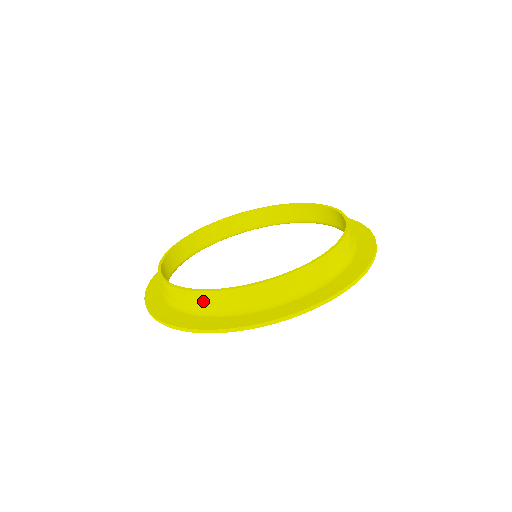
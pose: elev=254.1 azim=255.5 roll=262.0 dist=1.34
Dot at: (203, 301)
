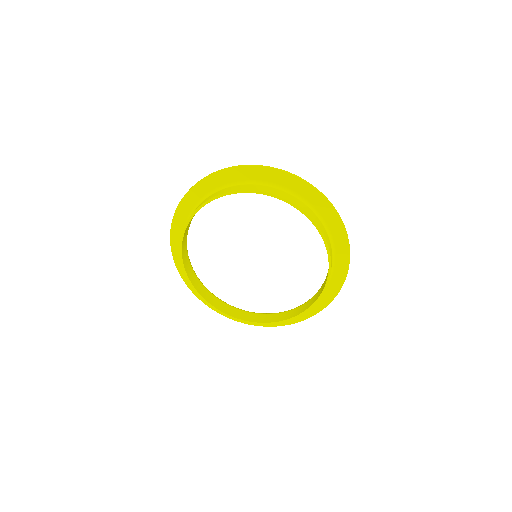
Dot at: (245, 318)
